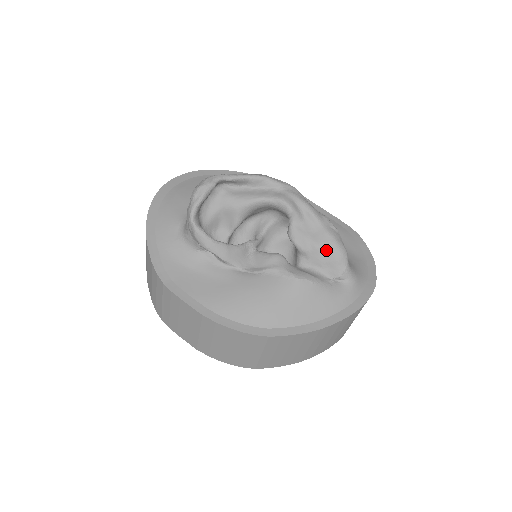
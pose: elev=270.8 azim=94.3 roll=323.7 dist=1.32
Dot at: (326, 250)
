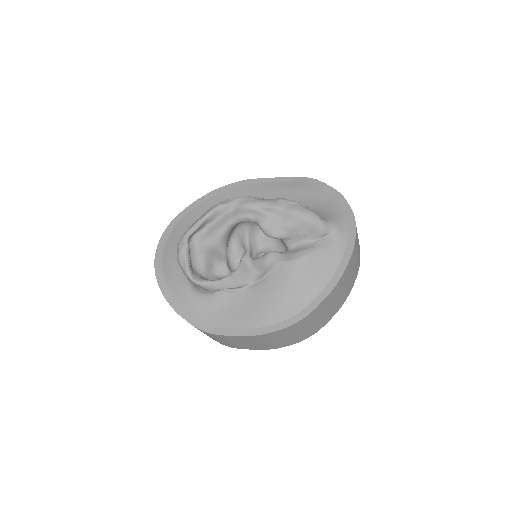
Dot at: (299, 225)
